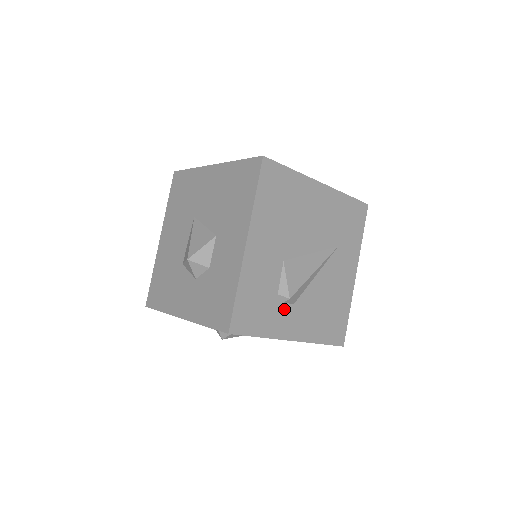
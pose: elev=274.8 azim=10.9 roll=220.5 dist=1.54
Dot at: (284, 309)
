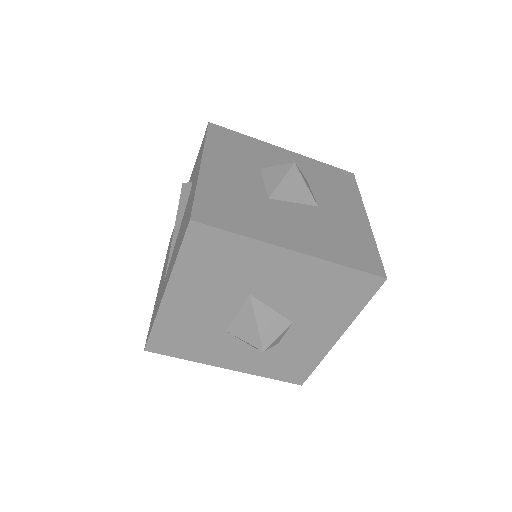
Dot at: occluded
